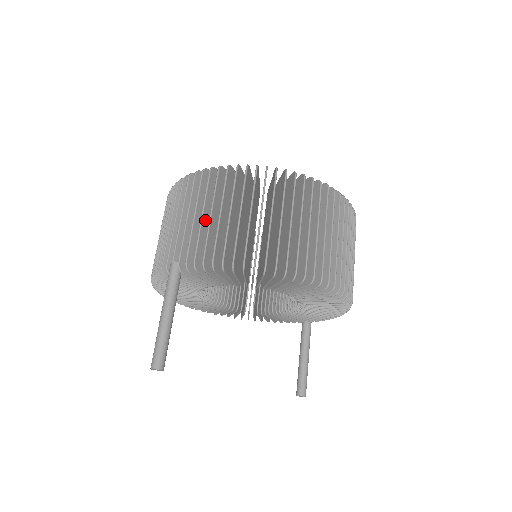
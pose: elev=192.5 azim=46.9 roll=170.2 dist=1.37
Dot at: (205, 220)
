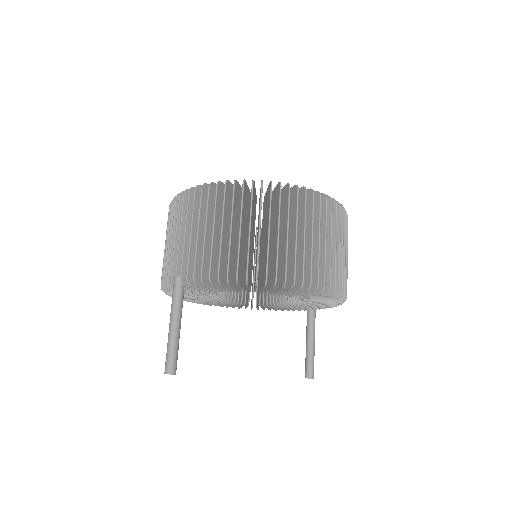
Dot at: (201, 236)
